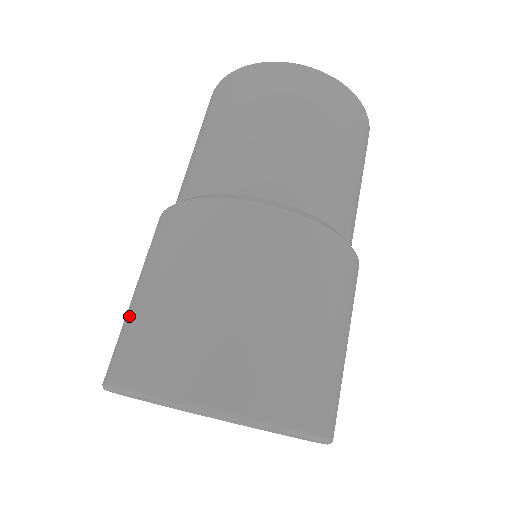
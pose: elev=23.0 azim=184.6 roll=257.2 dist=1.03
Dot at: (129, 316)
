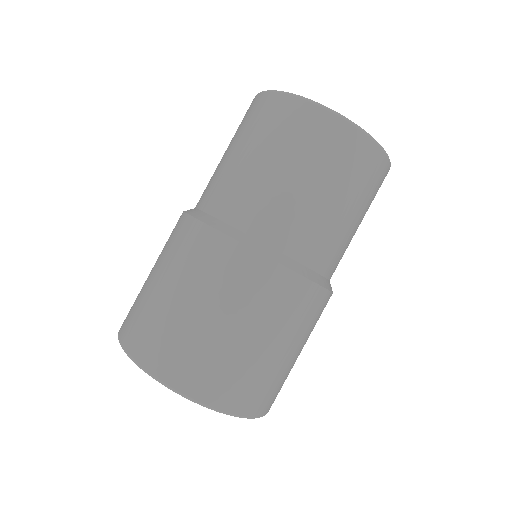
Dot at: occluded
